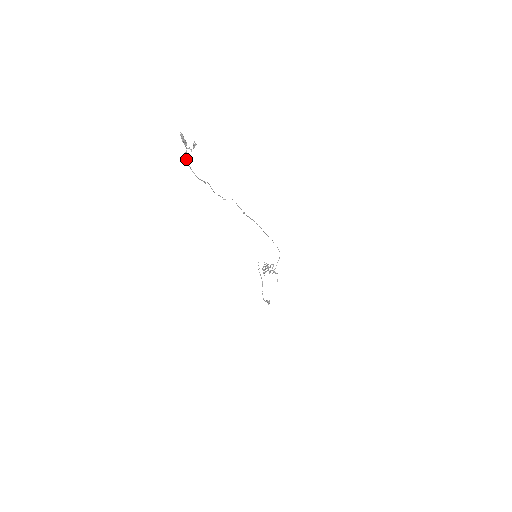
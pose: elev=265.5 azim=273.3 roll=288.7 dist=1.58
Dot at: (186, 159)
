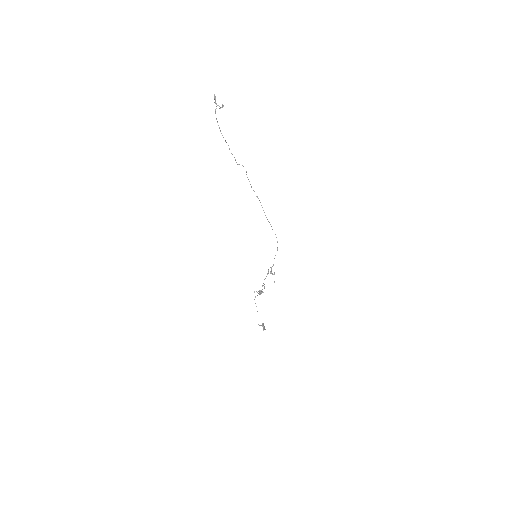
Dot at: occluded
